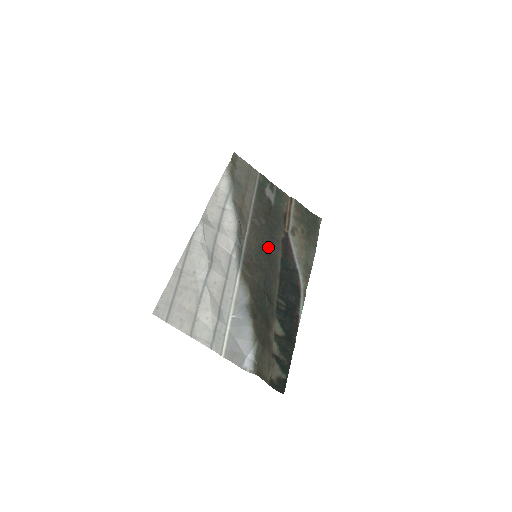
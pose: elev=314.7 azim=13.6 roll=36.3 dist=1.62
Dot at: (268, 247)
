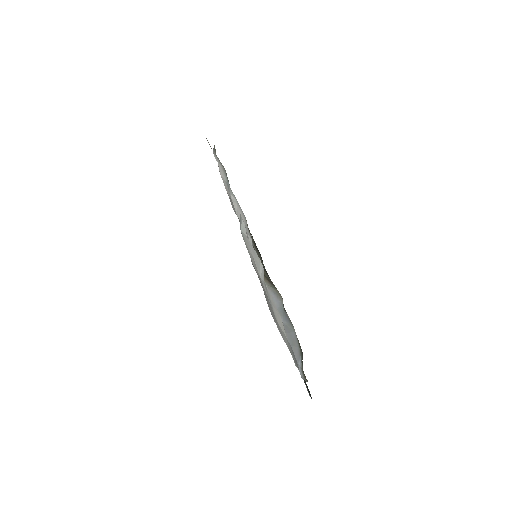
Dot at: occluded
